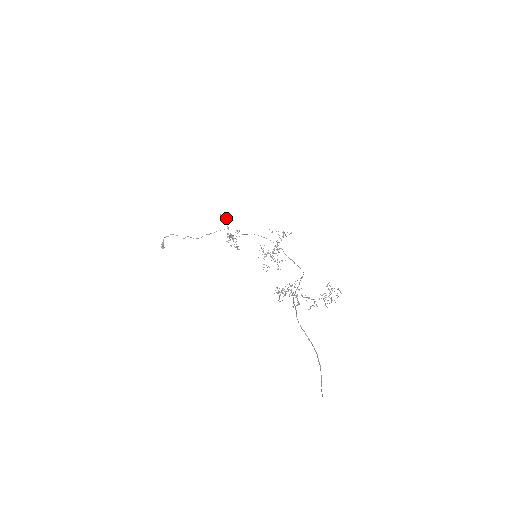
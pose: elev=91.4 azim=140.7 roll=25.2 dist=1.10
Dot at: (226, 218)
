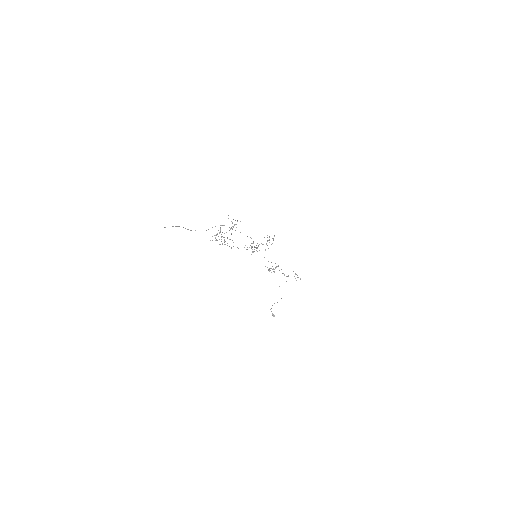
Dot at: (297, 275)
